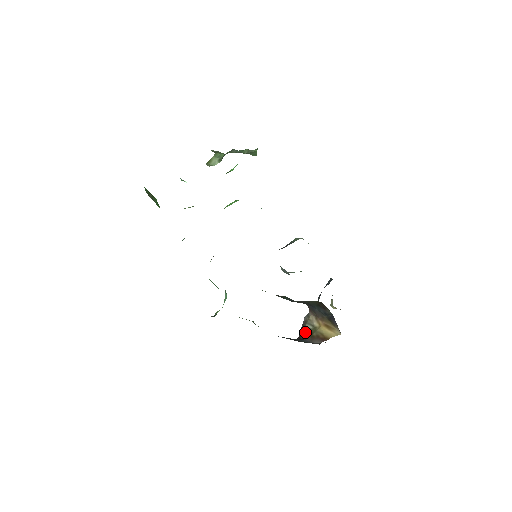
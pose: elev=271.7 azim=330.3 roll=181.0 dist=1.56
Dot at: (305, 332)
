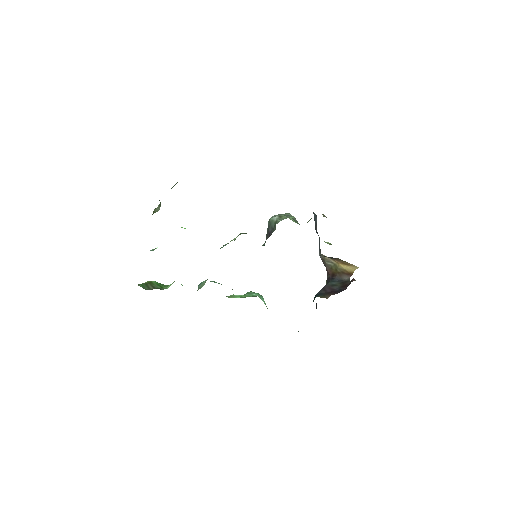
Dot at: (329, 269)
